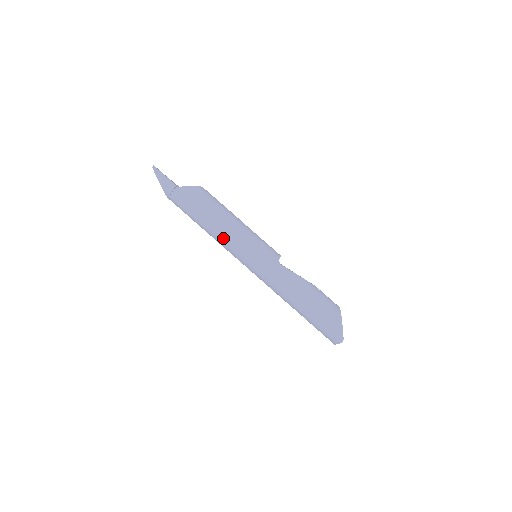
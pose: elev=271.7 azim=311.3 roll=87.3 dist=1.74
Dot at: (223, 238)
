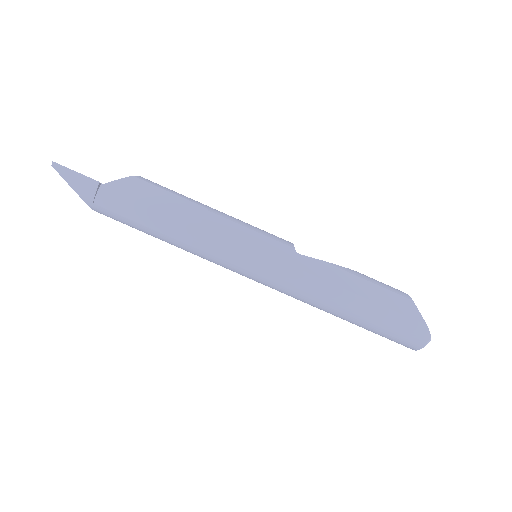
Dot at: (198, 242)
